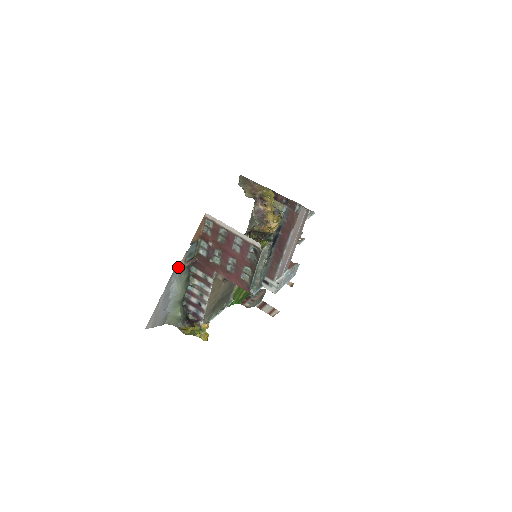
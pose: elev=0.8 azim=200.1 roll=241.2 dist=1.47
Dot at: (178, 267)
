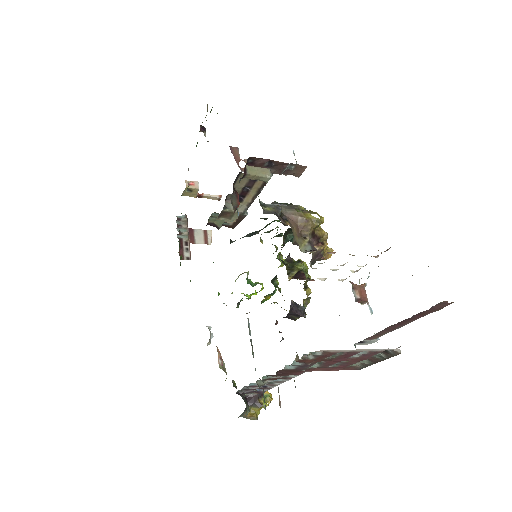
Dot at: occluded
